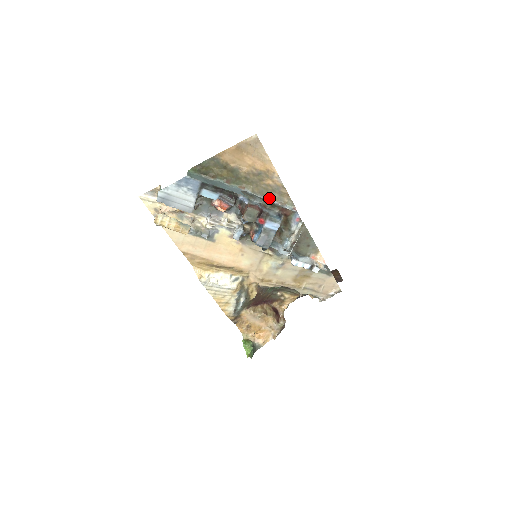
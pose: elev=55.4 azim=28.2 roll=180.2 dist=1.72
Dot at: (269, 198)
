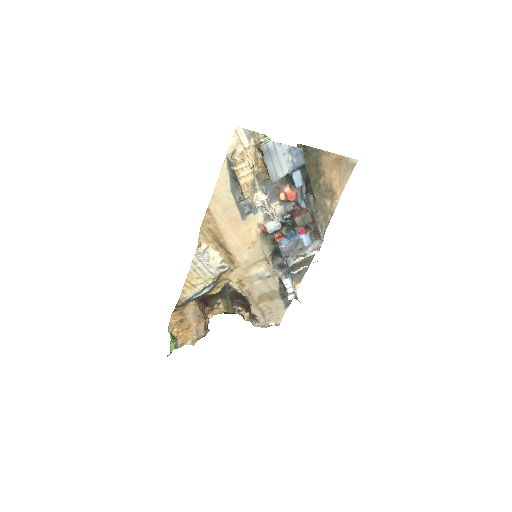
Dot at: (317, 215)
